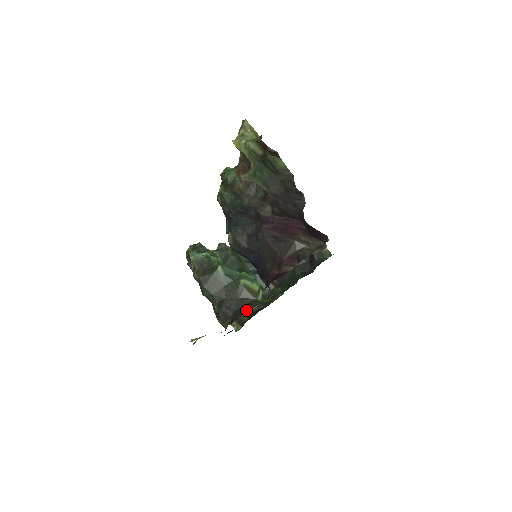
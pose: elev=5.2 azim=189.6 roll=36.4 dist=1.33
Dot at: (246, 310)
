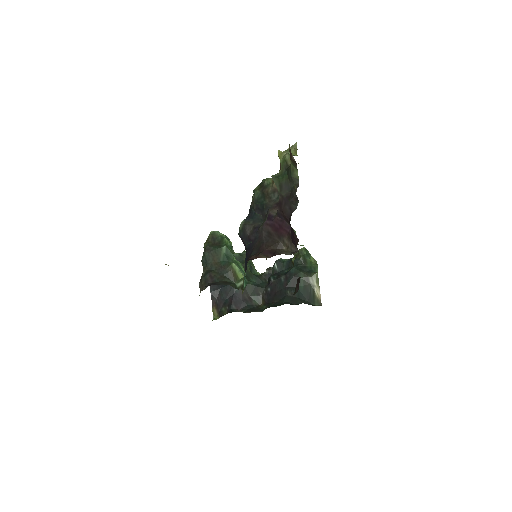
Dot at: (222, 283)
